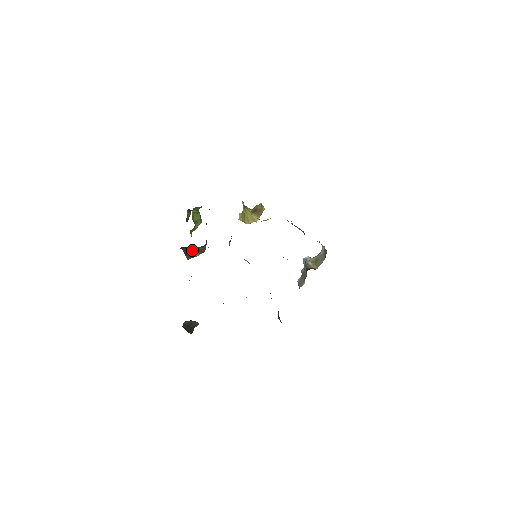
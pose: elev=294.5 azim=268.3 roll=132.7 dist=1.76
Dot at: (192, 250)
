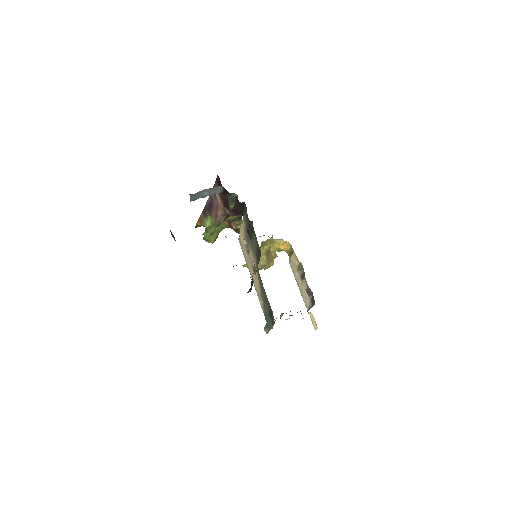
Dot at: (213, 208)
